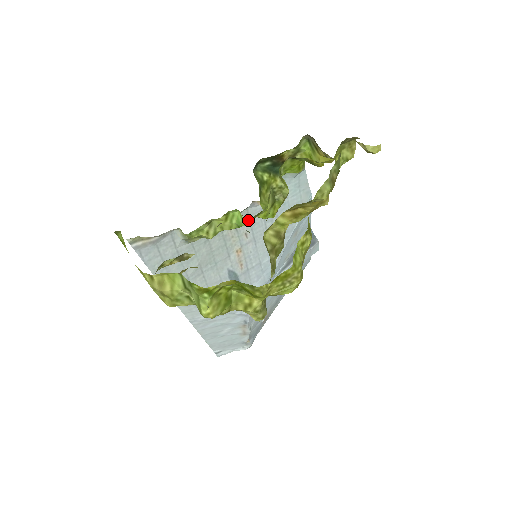
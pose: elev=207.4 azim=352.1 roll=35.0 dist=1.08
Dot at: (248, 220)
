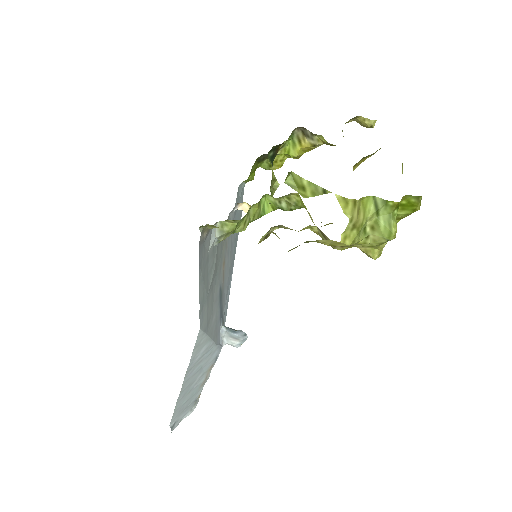
Dot at: occluded
